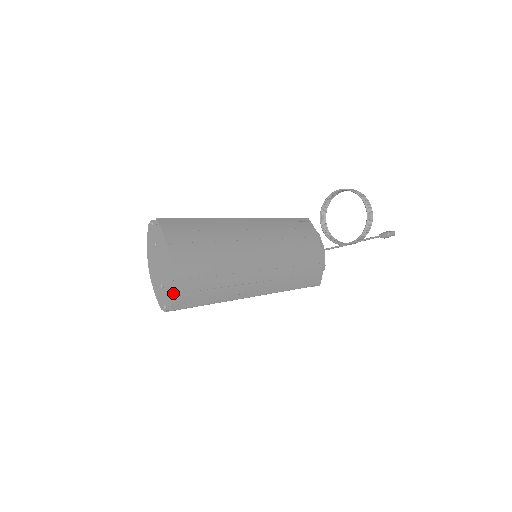
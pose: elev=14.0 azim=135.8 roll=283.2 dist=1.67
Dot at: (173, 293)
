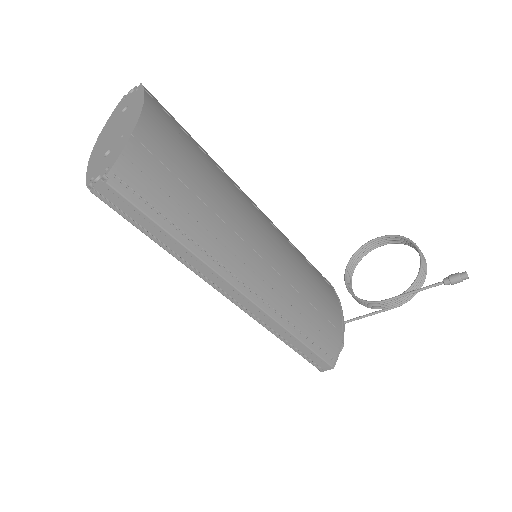
Dot at: (124, 154)
